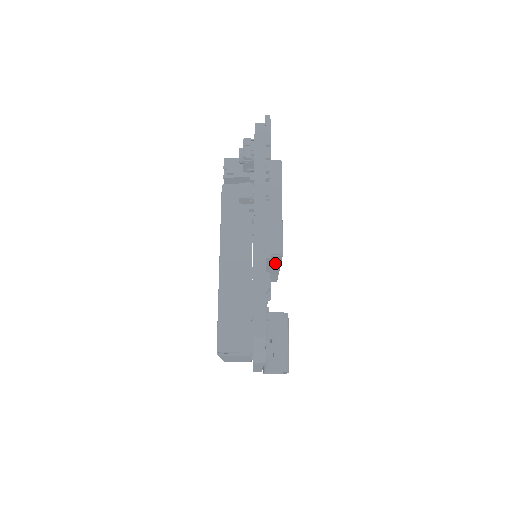
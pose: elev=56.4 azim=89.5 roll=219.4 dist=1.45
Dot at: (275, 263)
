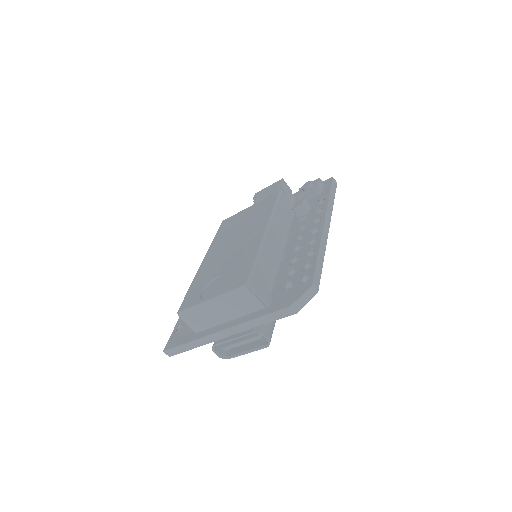
Dot at: occluded
